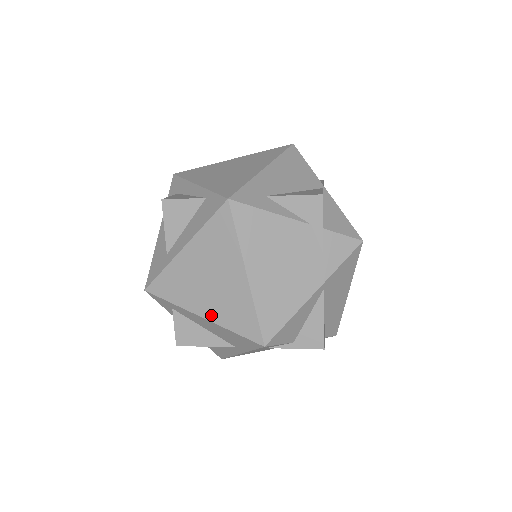
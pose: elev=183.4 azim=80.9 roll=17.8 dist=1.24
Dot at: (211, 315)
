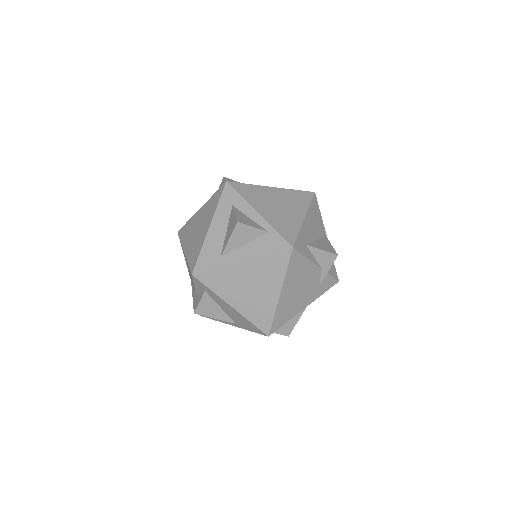
Dot at: (240, 308)
